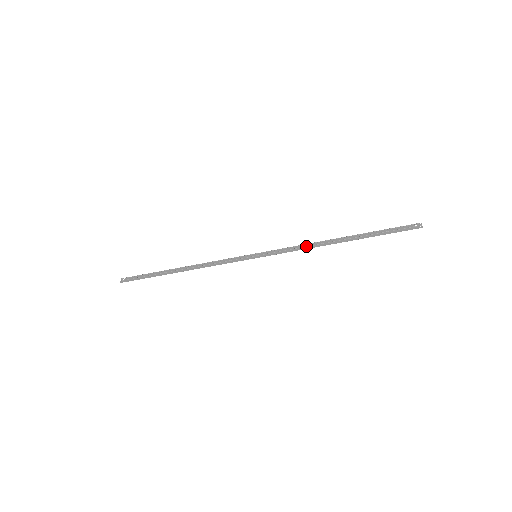
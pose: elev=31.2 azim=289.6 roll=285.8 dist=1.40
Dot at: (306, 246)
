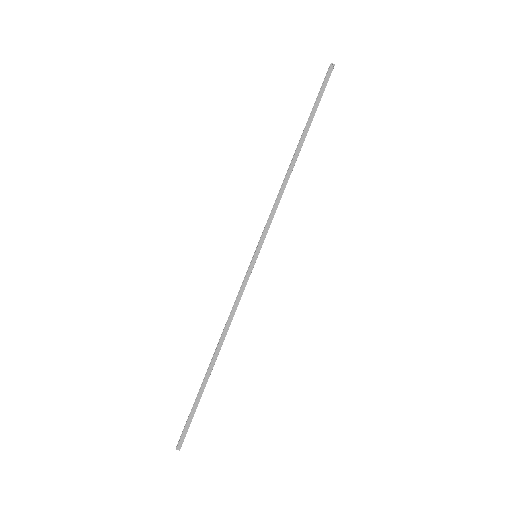
Dot at: (279, 192)
